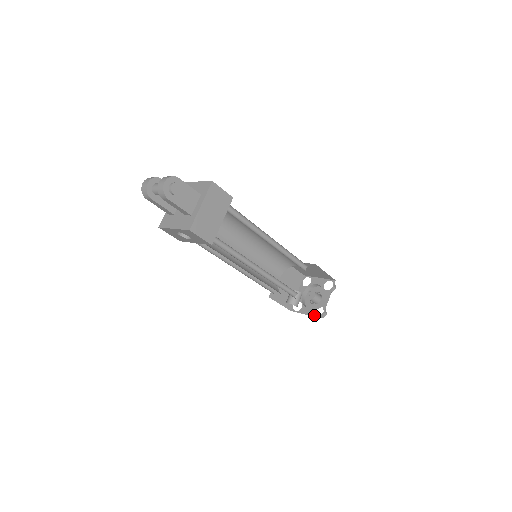
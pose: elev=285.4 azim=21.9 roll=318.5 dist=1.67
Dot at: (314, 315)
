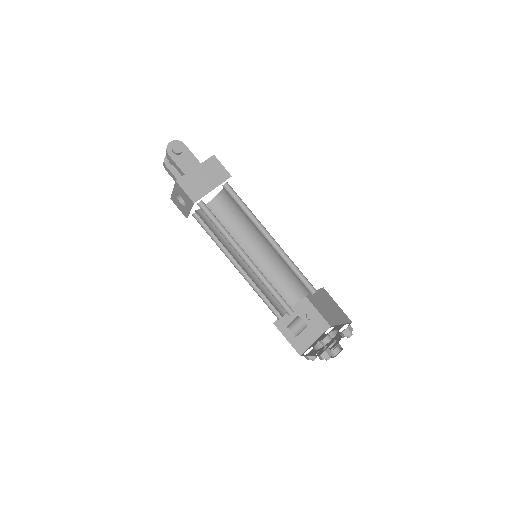
Dot at: (315, 354)
